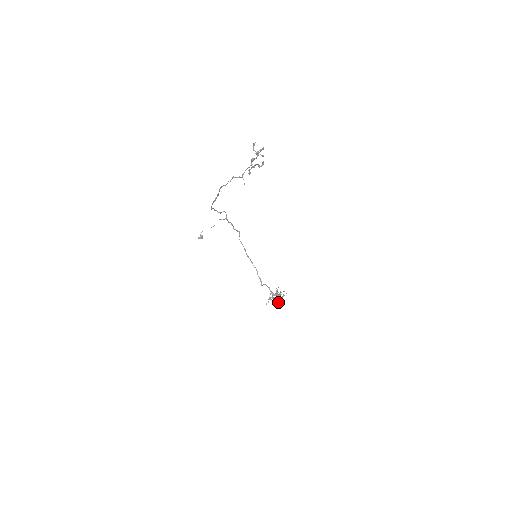
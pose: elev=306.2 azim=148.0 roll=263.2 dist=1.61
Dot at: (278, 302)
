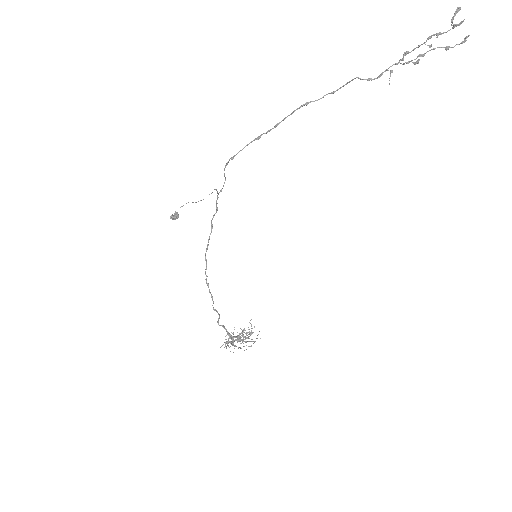
Dot at: occluded
